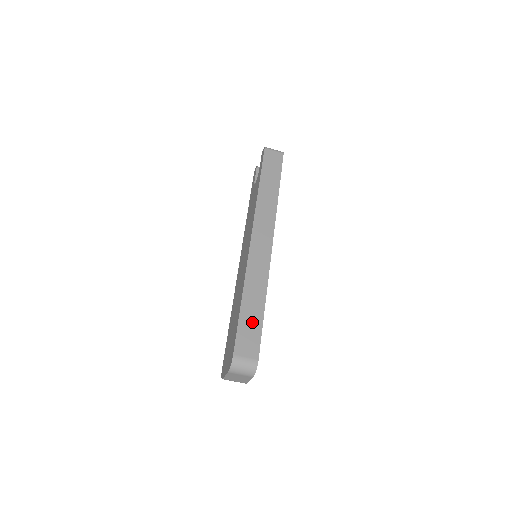
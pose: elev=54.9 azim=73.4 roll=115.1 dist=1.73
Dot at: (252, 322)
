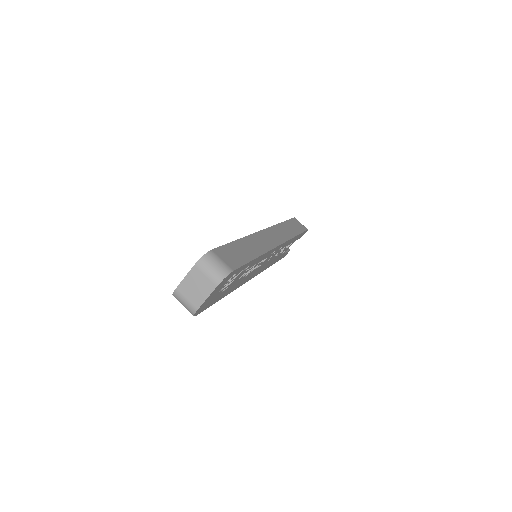
Dot at: (240, 253)
